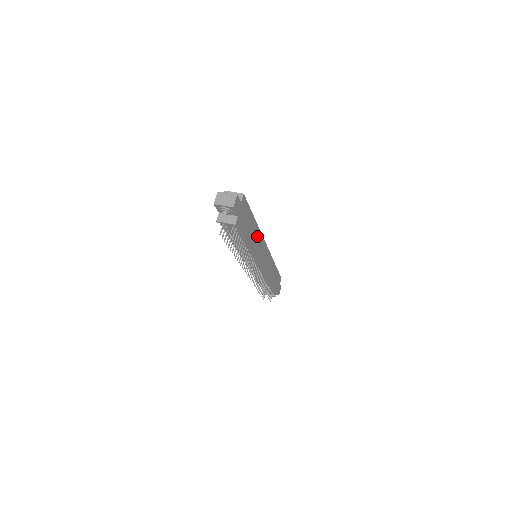
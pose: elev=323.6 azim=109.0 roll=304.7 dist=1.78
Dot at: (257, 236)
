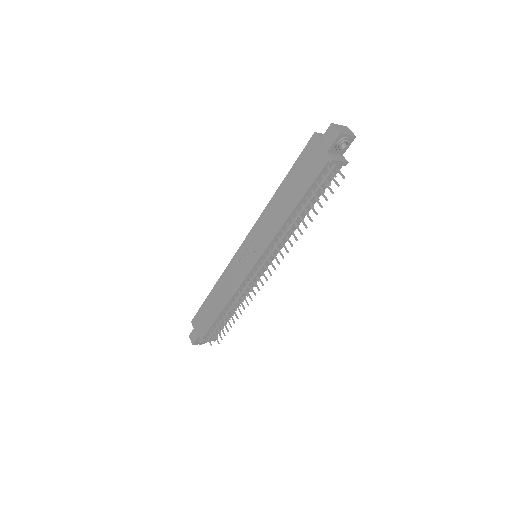
Dot at: occluded
